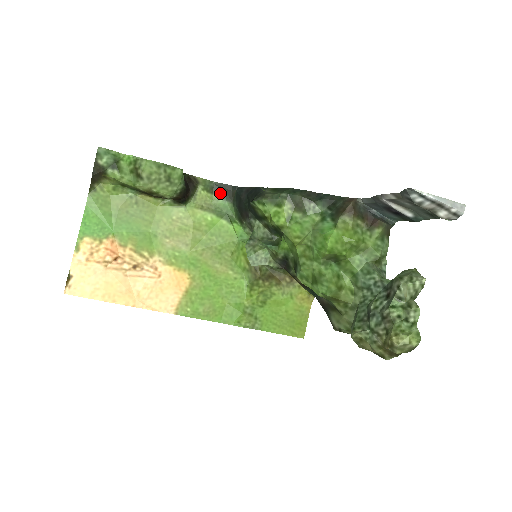
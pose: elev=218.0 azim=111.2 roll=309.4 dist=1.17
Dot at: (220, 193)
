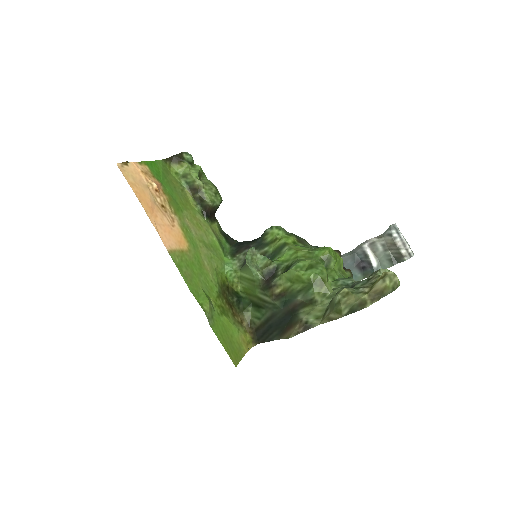
Dot at: (225, 237)
